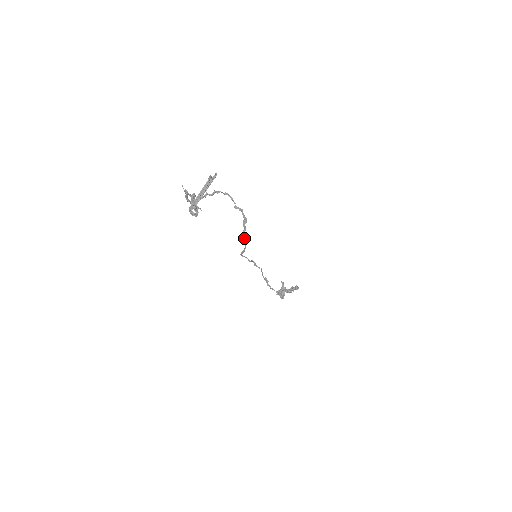
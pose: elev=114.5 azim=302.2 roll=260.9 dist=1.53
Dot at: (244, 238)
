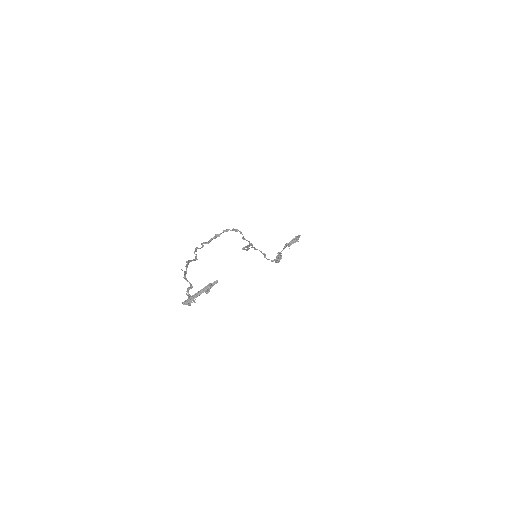
Dot at: (247, 248)
